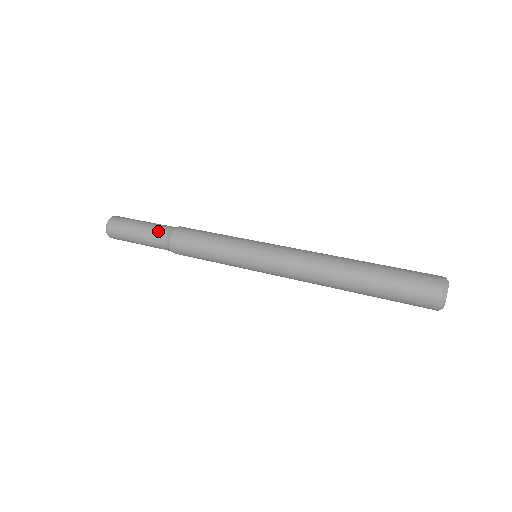
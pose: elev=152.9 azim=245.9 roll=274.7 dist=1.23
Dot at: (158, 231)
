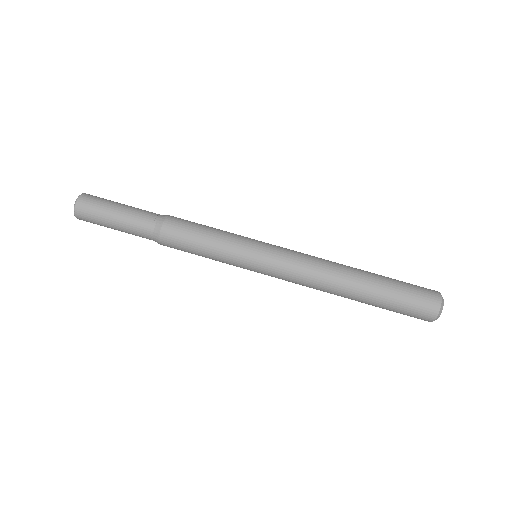
Dot at: (143, 223)
